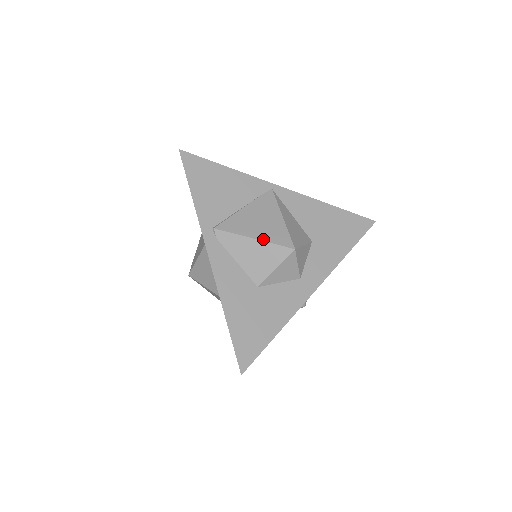
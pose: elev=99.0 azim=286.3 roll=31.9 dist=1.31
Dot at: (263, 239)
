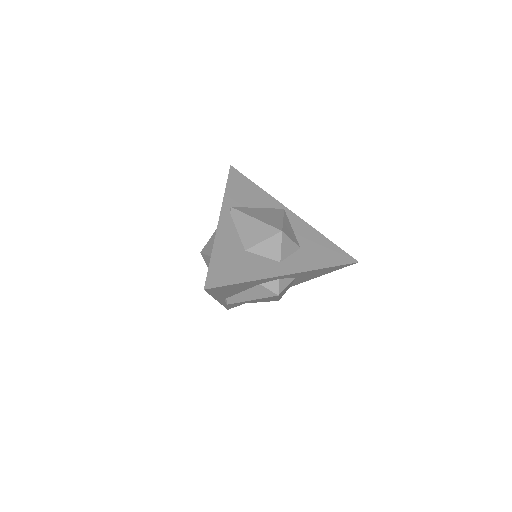
Dot at: (262, 221)
